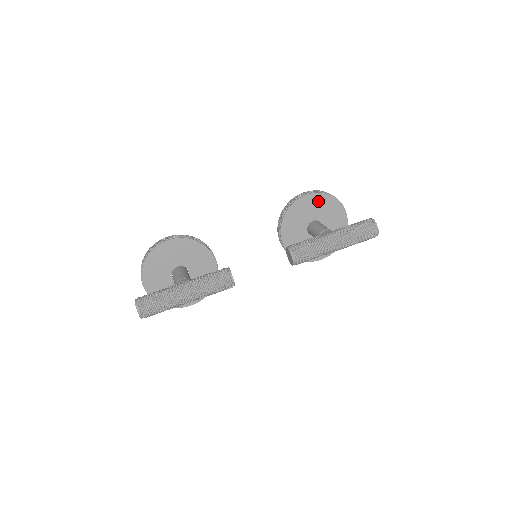
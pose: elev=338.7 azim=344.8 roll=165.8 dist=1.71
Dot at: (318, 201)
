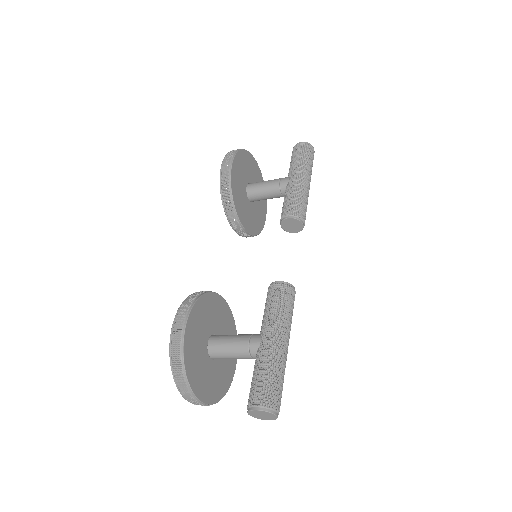
Dot at: (240, 162)
